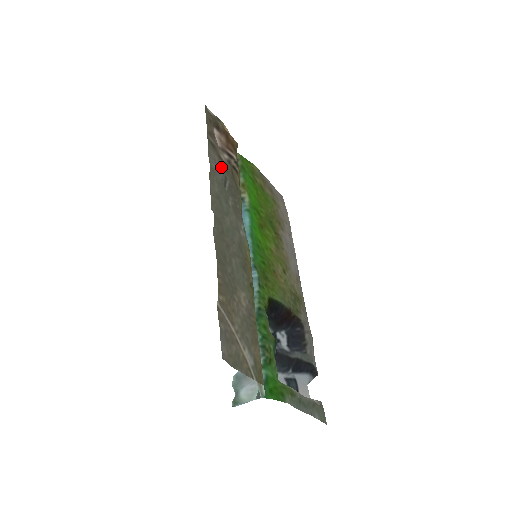
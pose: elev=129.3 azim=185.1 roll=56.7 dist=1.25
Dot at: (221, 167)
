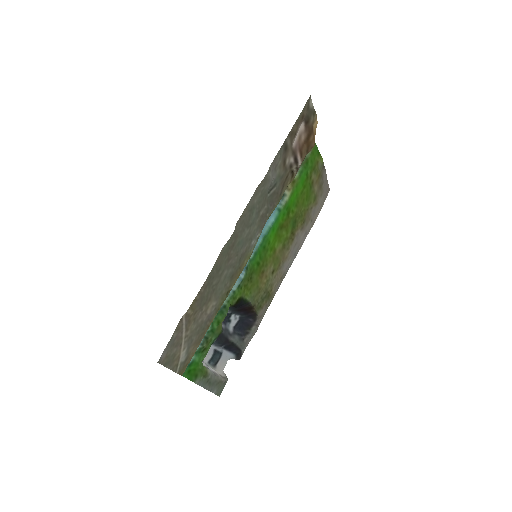
Dot at: (278, 173)
